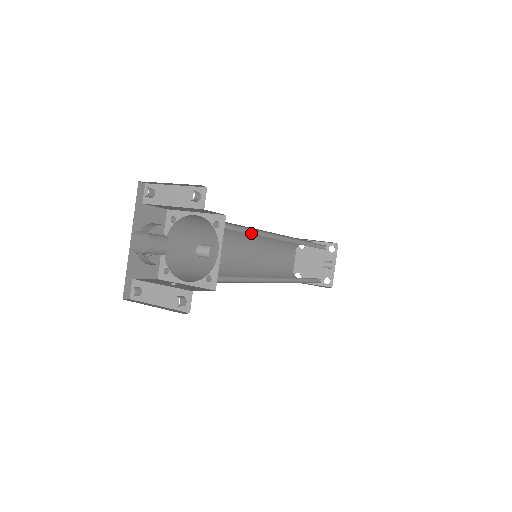
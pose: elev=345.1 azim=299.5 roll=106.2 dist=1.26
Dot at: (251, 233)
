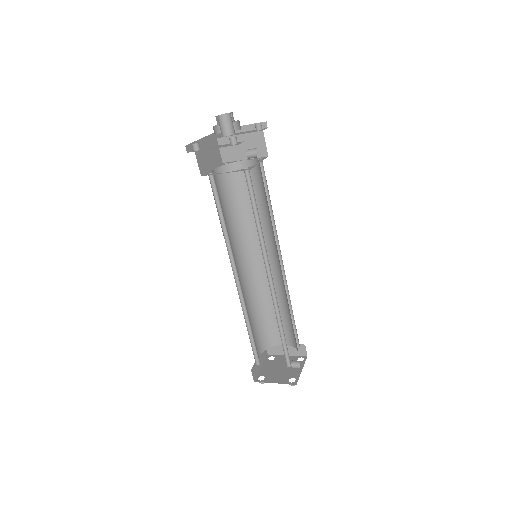
Dot at: (268, 210)
